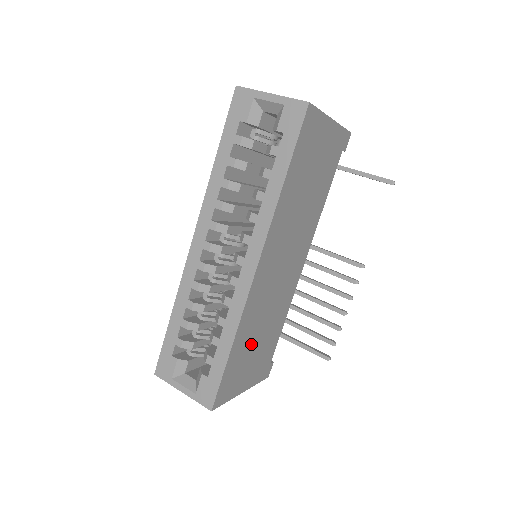
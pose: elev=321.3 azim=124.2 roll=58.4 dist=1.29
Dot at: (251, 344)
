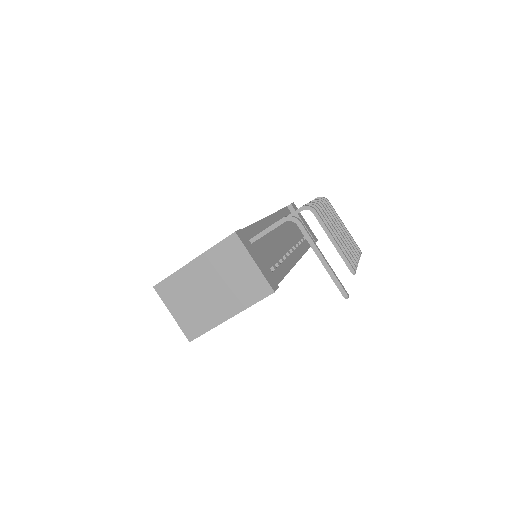
Dot at: occluded
